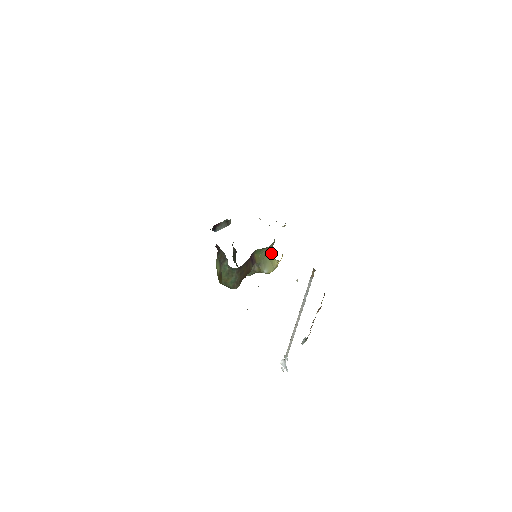
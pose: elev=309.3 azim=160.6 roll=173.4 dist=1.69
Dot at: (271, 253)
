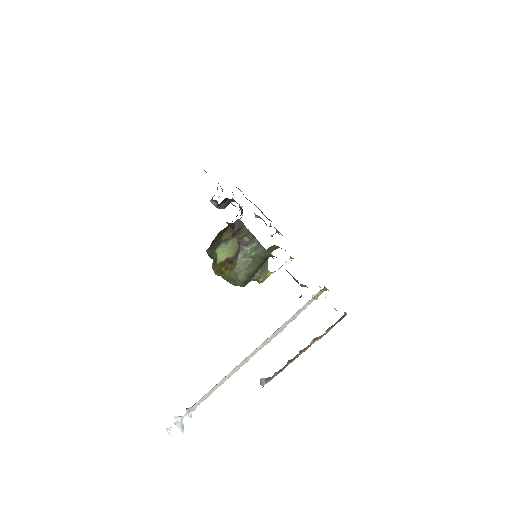
Dot at: occluded
